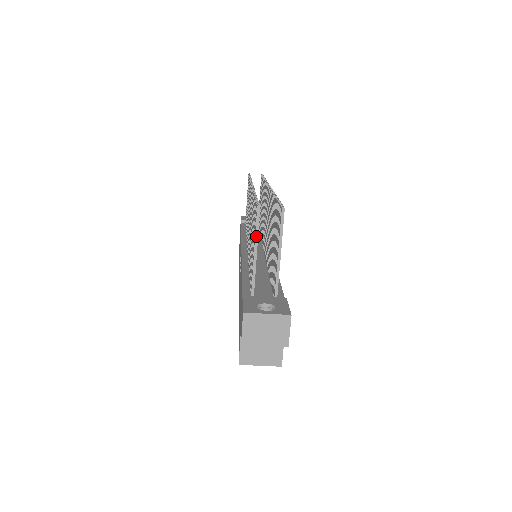
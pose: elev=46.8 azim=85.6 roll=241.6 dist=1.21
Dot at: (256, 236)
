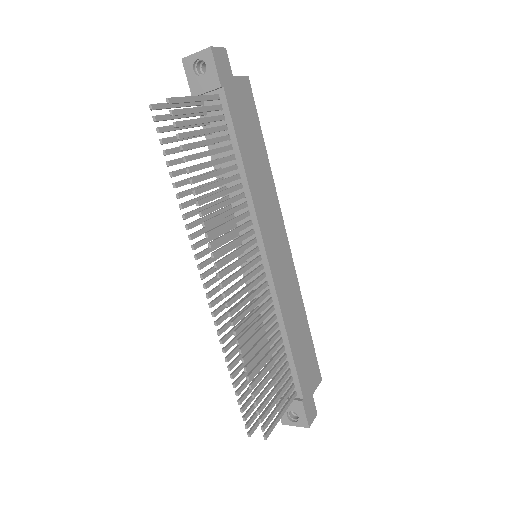
Dot at: occluded
